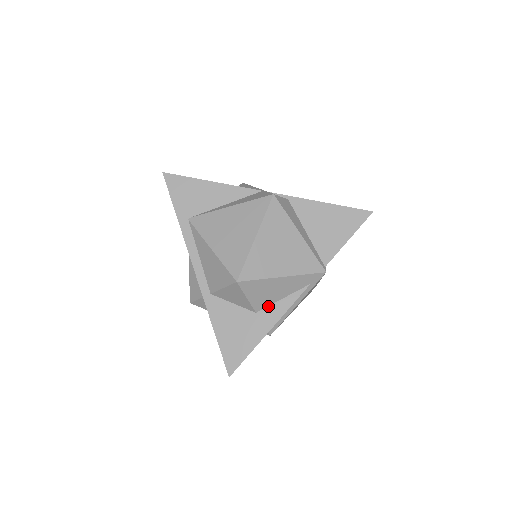
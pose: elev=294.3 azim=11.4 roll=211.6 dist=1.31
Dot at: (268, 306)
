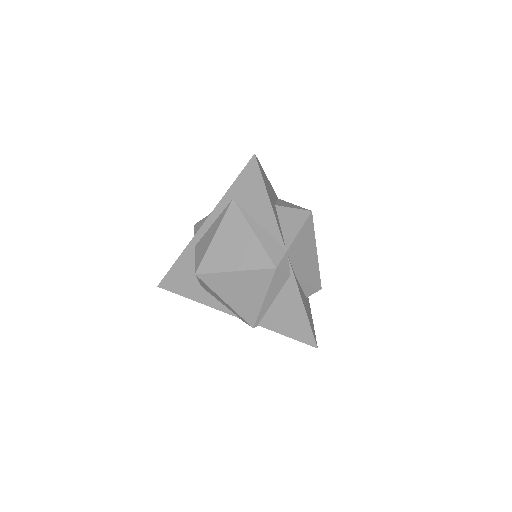
Dot at: (210, 294)
